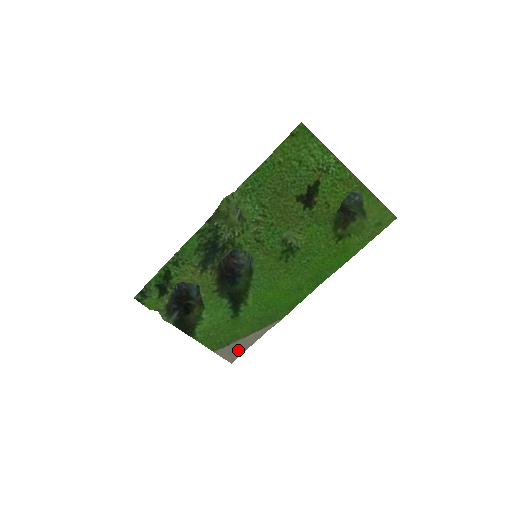
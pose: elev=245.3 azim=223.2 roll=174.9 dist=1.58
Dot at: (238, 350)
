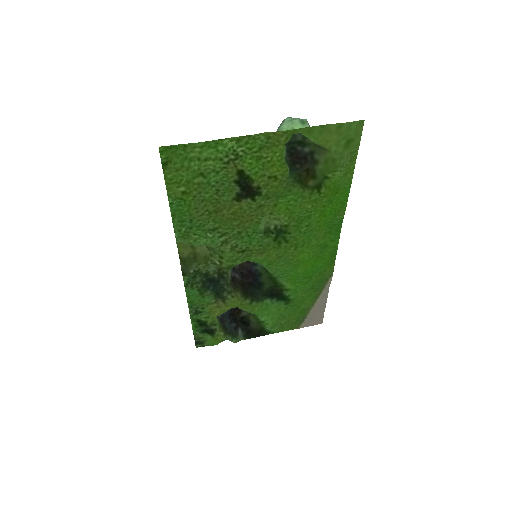
Dot at: (318, 314)
